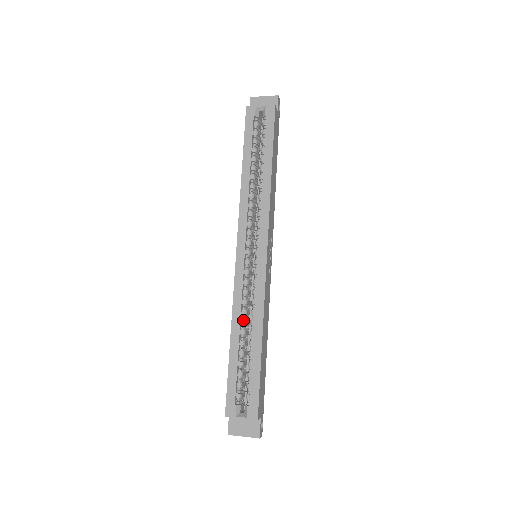
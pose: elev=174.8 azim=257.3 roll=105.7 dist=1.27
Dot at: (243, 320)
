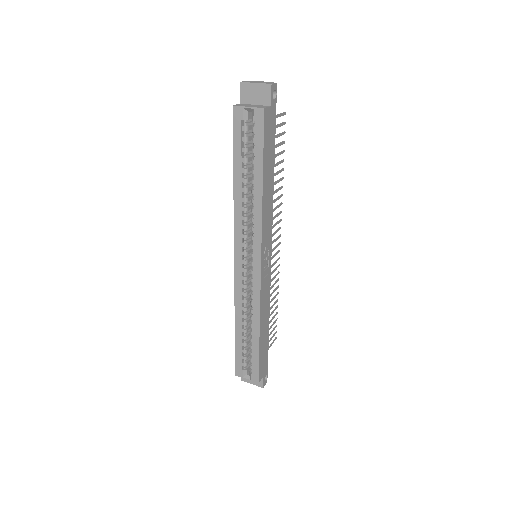
Dot at: (244, 315)
